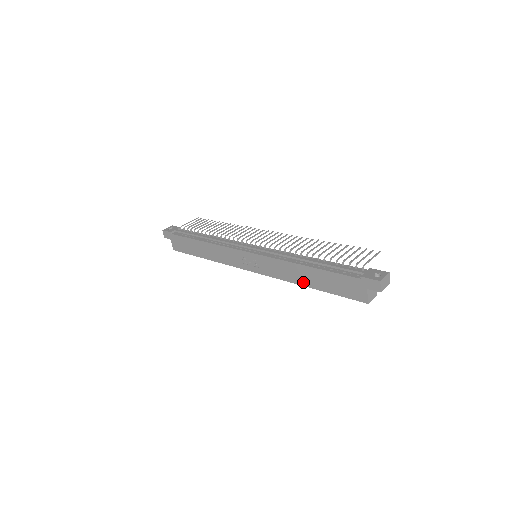
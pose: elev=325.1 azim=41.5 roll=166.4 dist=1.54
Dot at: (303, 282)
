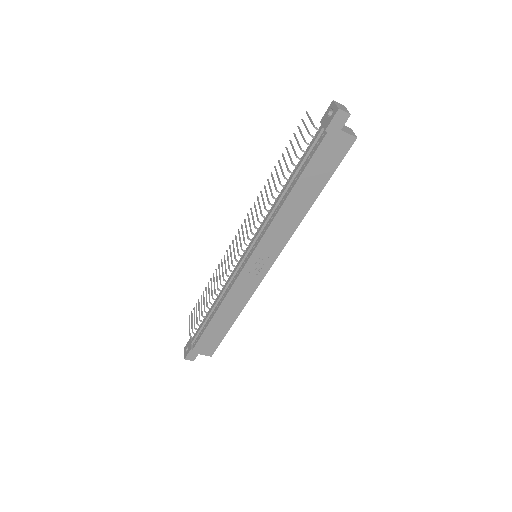
Dot at: (305, 208)
